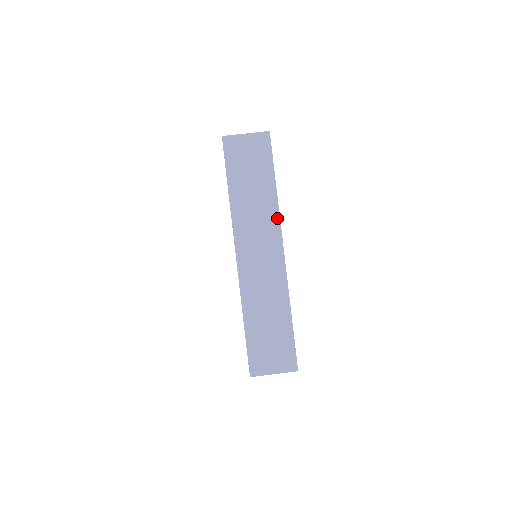
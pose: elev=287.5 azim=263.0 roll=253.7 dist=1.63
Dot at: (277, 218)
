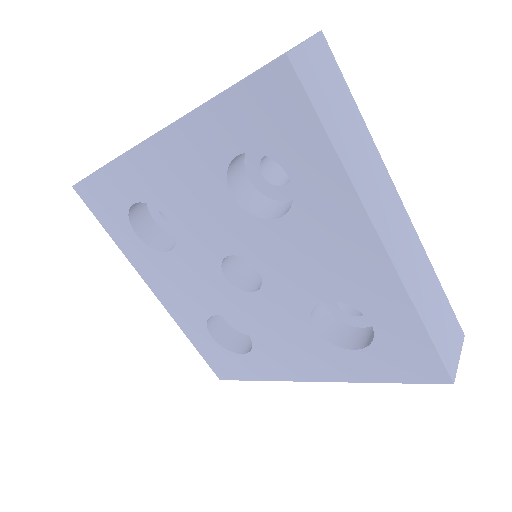
Dot at: occluded
